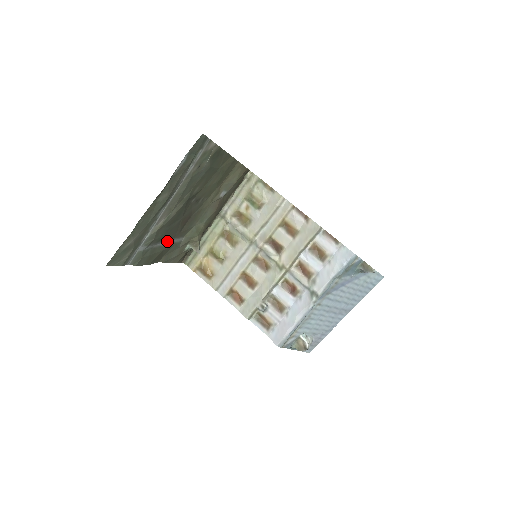
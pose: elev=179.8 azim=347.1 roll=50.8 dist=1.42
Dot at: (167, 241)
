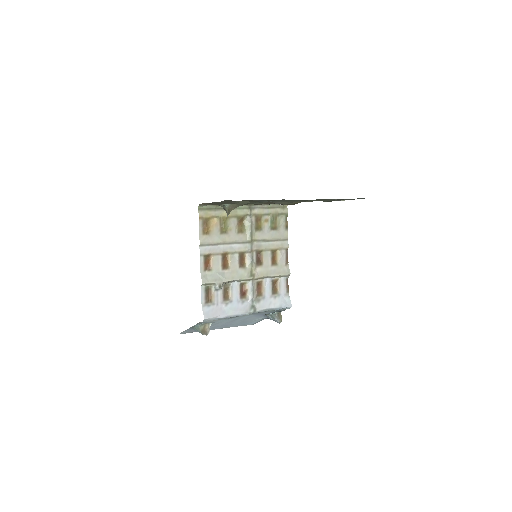
Dot at: occluded
